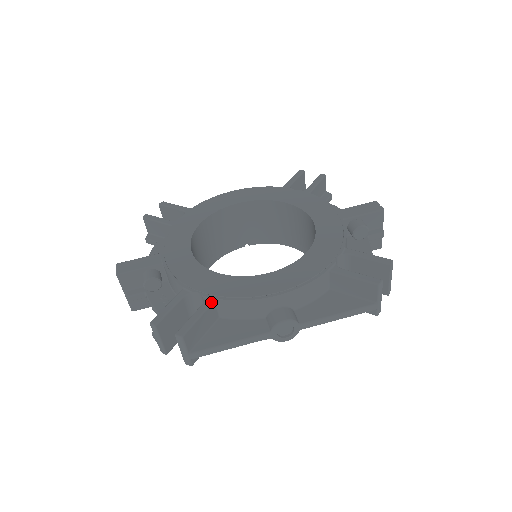
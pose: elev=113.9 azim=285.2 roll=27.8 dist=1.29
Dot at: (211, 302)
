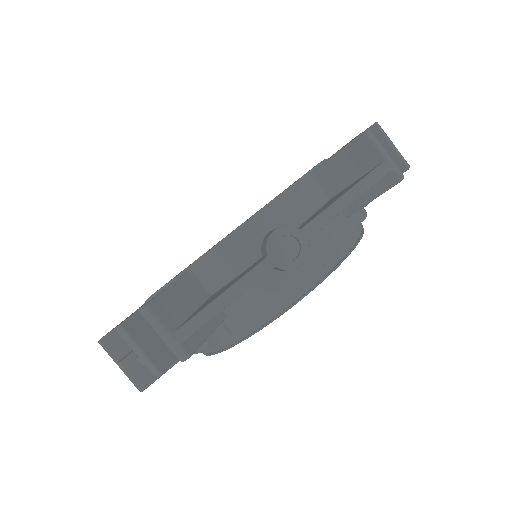
Dot at: (185, 272)
